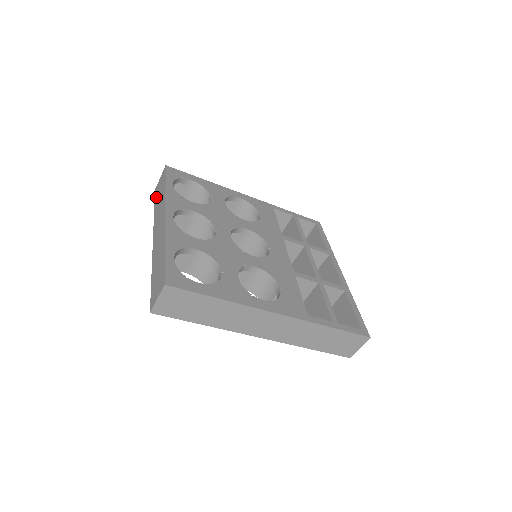
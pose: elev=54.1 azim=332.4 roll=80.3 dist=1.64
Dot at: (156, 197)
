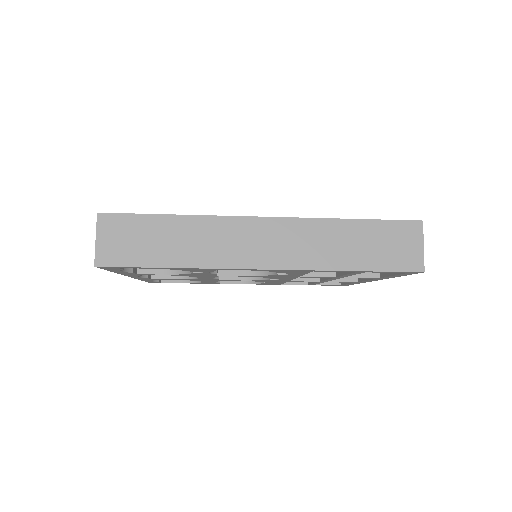
Dot at: occluded
